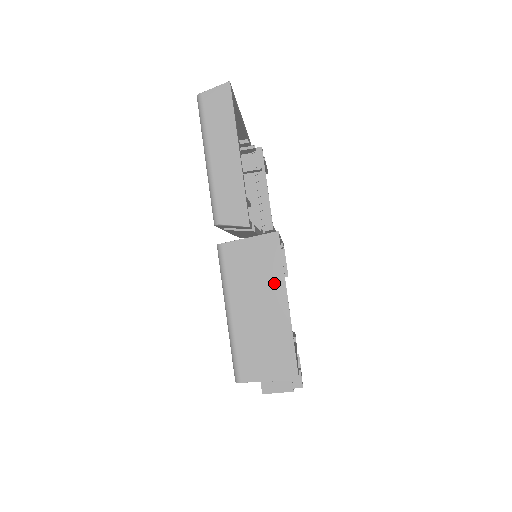
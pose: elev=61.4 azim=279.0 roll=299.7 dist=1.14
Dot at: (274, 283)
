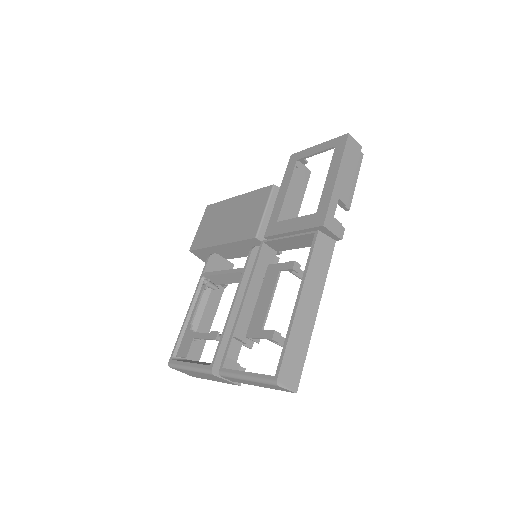
Dot at: (218, 381)
